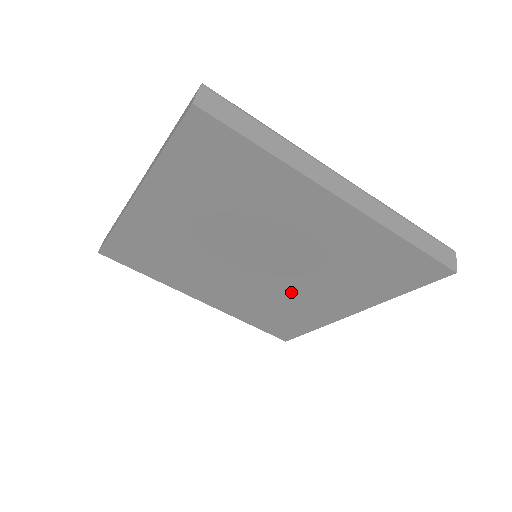
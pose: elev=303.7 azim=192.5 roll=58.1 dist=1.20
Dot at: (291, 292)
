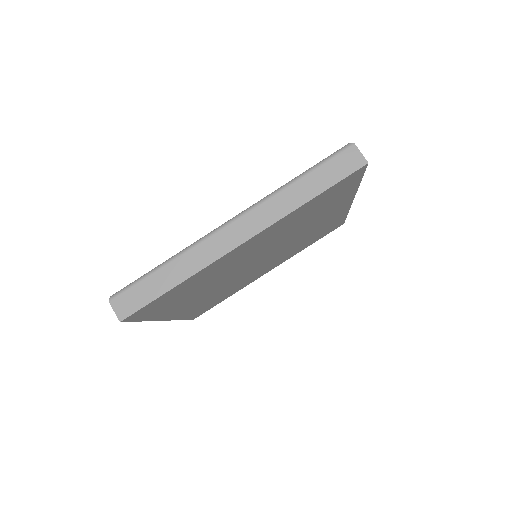
Dot at: (301, 237)
